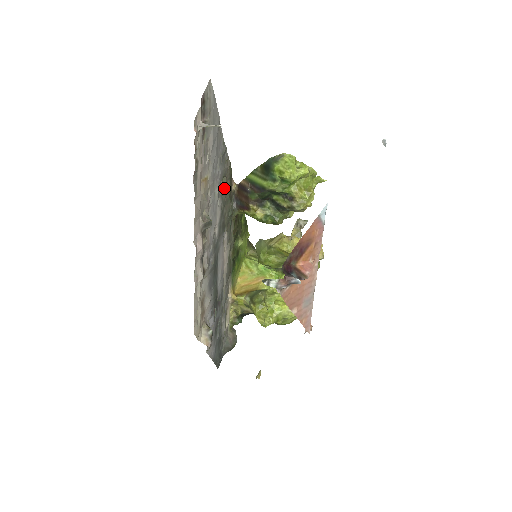
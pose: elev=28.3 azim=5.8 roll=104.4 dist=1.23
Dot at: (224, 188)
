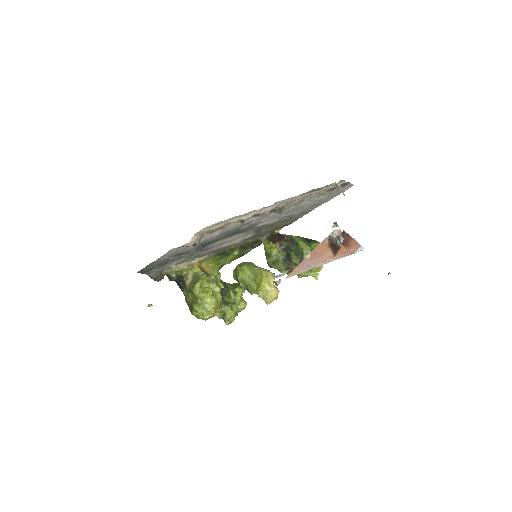
Dot at: (284, 221)
